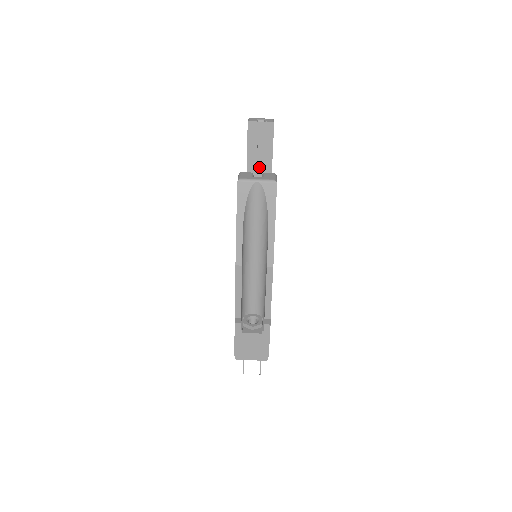
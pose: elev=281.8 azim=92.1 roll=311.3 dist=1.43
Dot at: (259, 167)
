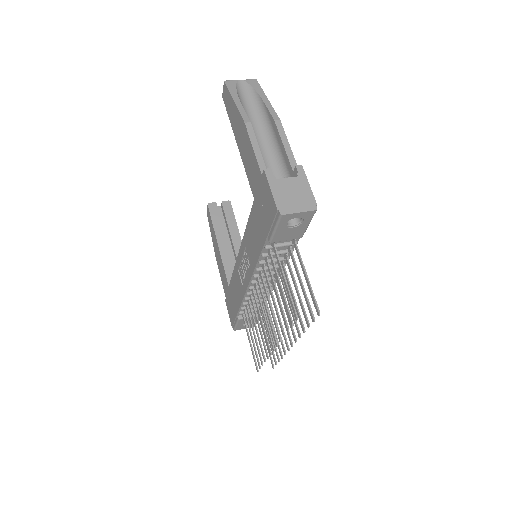
Dot at: (228, 243)
